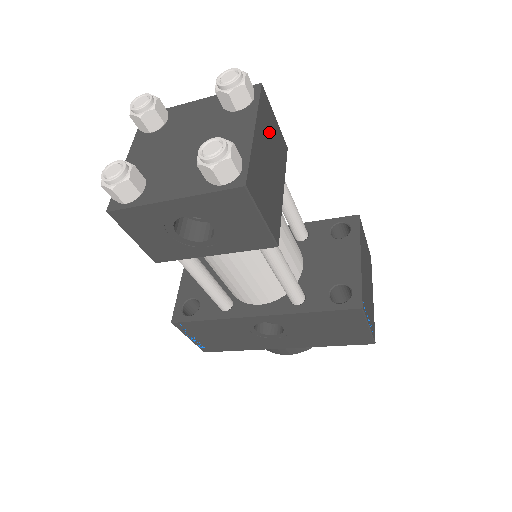
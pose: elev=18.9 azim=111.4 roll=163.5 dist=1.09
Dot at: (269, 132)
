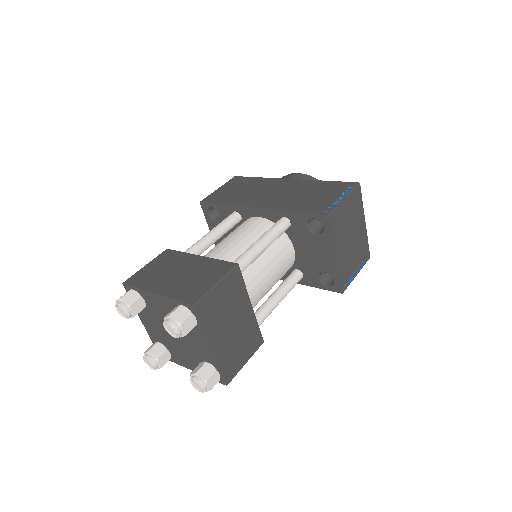
Dot at: (220, 312)
